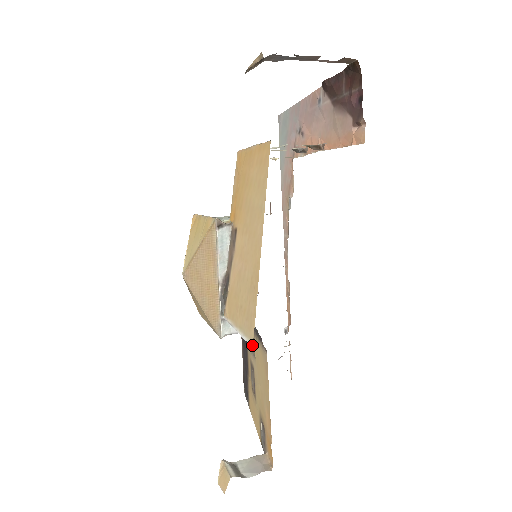
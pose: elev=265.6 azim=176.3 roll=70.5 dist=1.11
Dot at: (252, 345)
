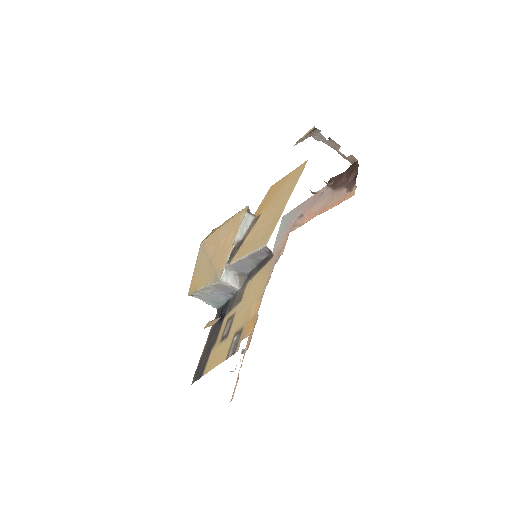
Dot at: (266, 245)
